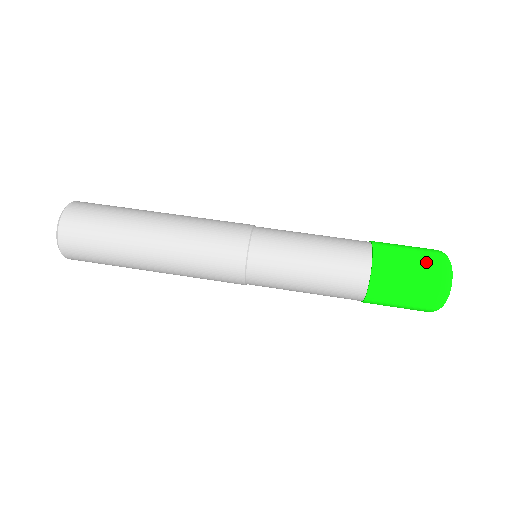
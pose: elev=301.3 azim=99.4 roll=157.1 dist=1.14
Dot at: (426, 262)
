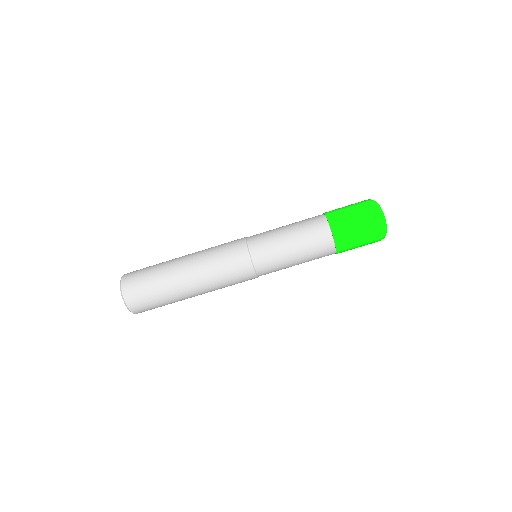
Dot at: (370, 239)
